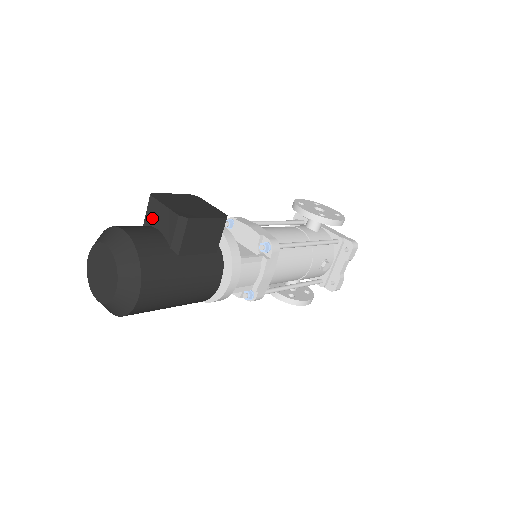
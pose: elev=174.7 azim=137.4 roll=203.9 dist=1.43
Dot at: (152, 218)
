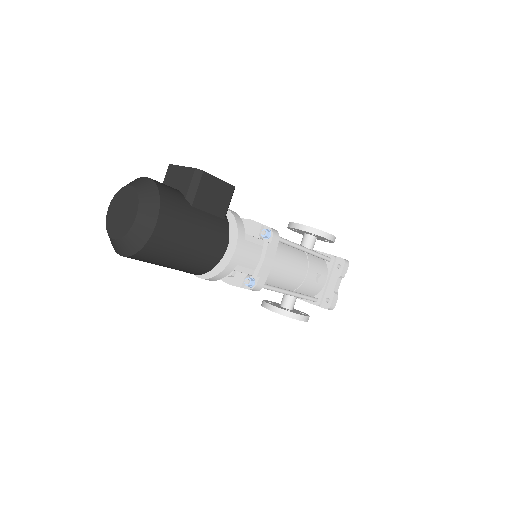
Dot at: (169, 181)
